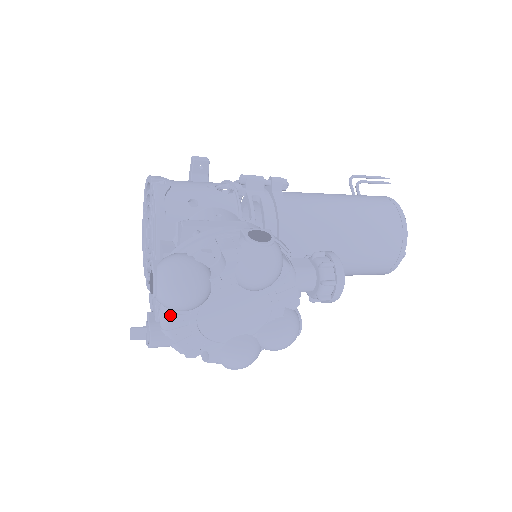
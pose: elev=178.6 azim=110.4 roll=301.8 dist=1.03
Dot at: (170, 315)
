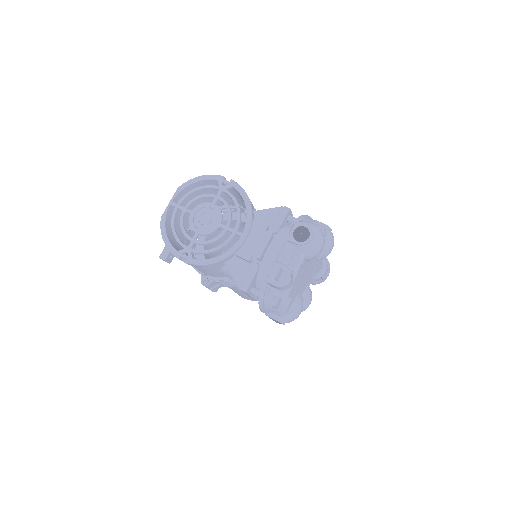
Dot at: (304, 260)
